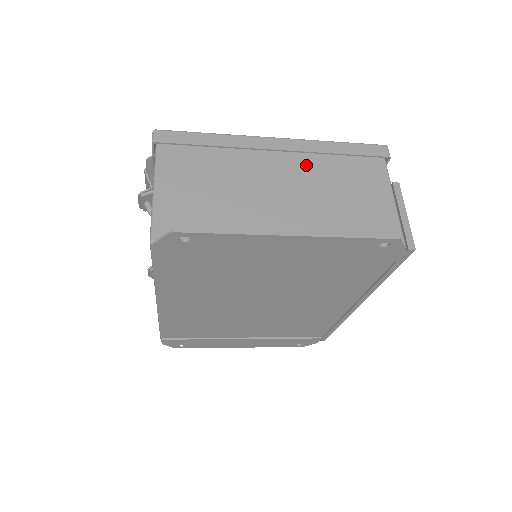
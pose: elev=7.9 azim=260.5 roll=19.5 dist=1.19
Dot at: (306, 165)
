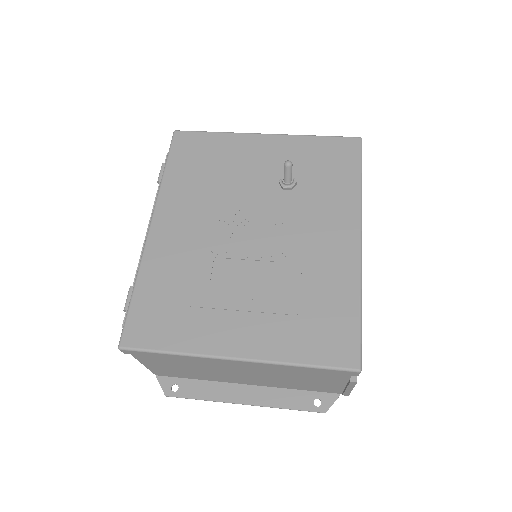
Dot at: (266, 369)
